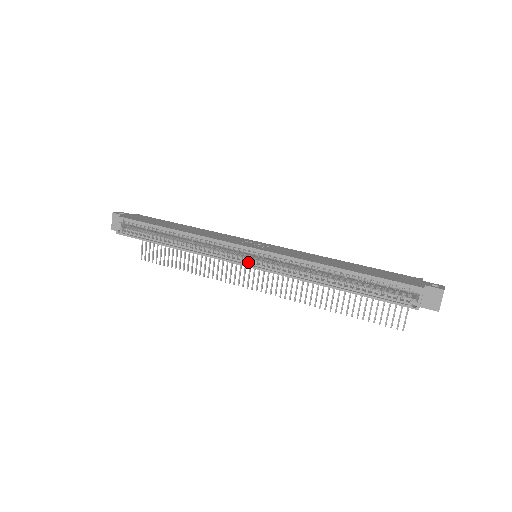
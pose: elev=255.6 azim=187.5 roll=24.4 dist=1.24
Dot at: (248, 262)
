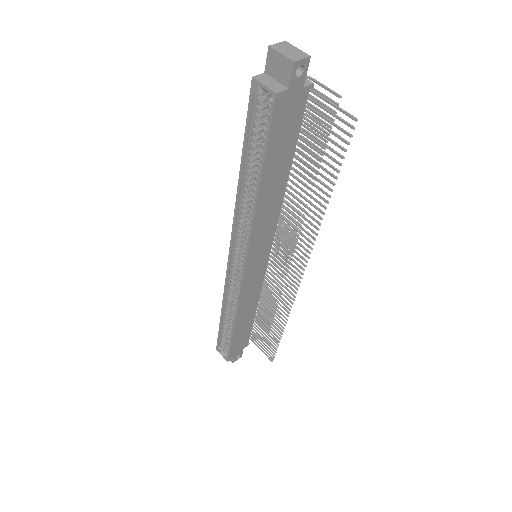
Dot at: (243, 268)
